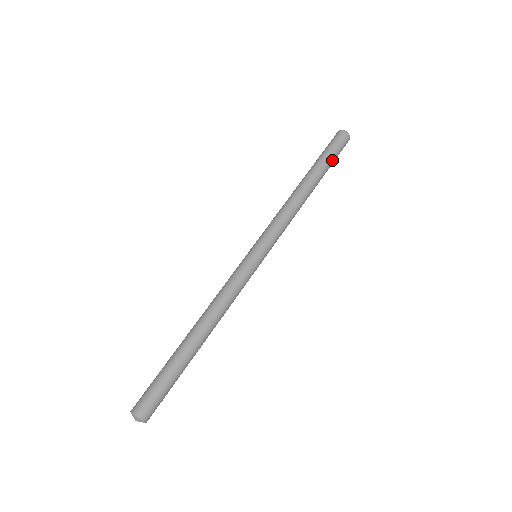
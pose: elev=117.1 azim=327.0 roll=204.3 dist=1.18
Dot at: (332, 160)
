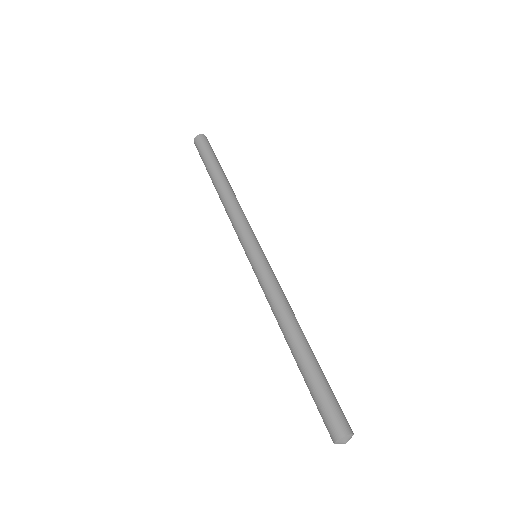
Dot at: (217, 160)
